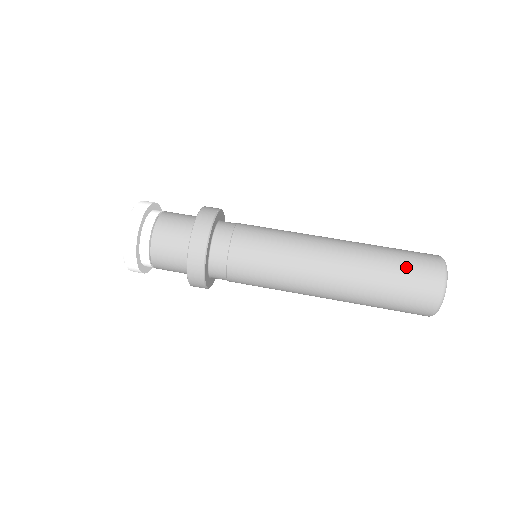
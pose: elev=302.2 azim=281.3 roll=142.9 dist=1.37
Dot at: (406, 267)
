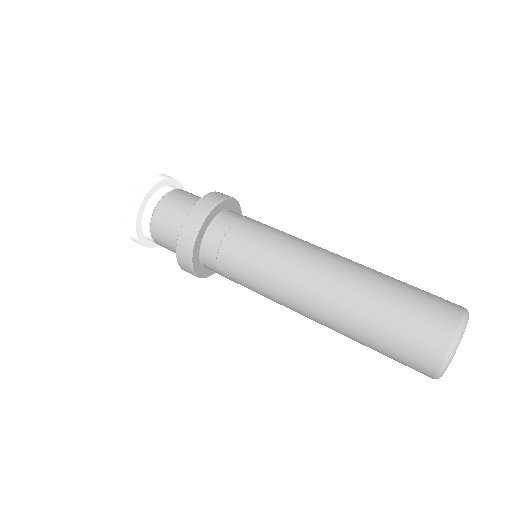
Dot at: (420, 292)
